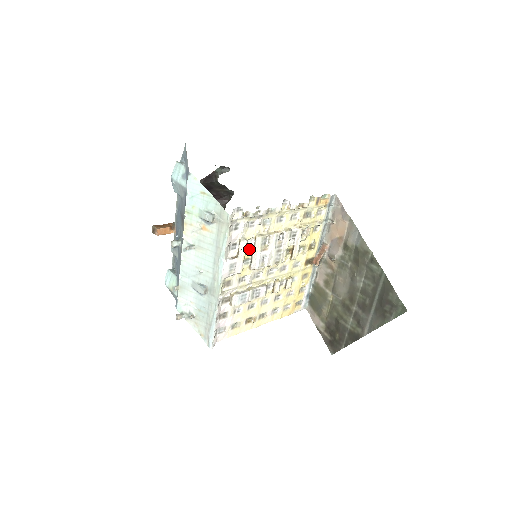
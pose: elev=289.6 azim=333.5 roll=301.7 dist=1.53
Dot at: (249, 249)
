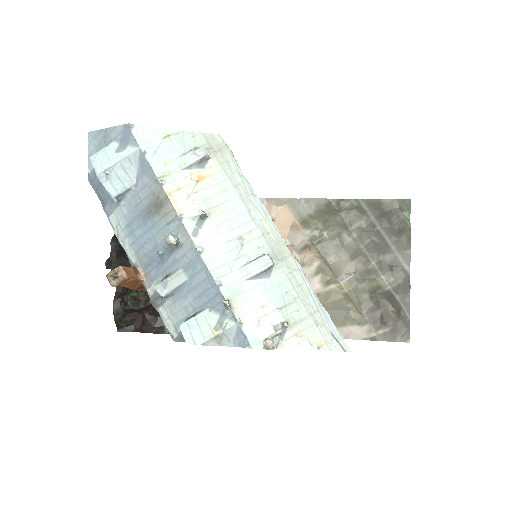
Dot at: occluded
